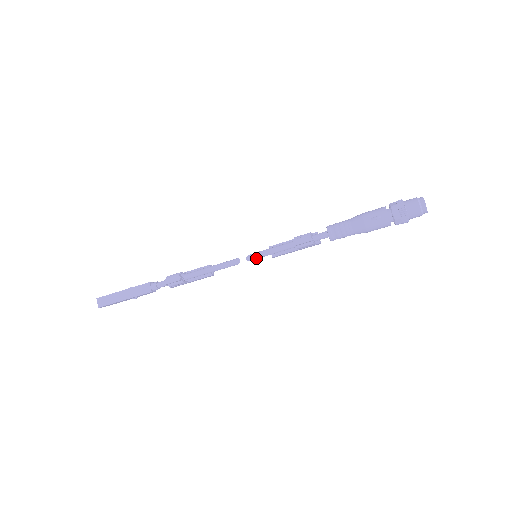
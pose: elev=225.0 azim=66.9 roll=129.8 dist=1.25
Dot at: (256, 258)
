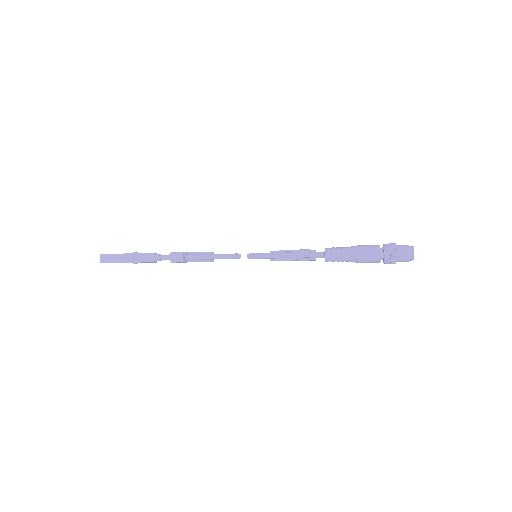
Dot at: (256, 258)
